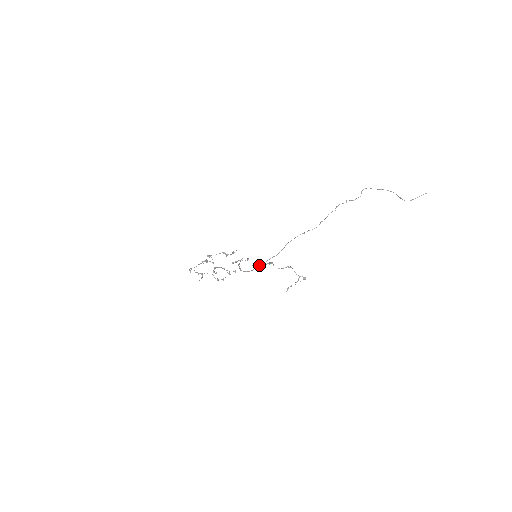
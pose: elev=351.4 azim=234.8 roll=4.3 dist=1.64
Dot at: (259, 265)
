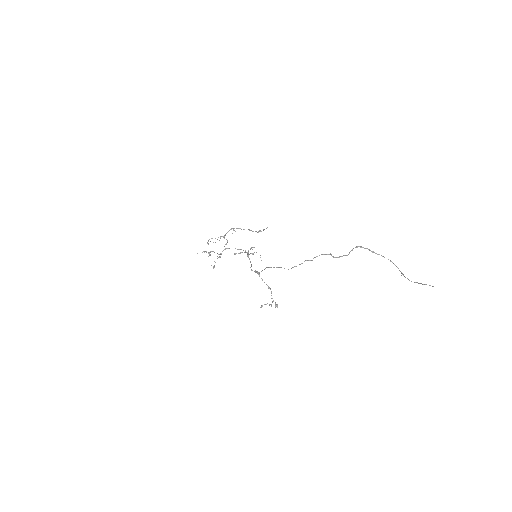
Dot at: (251, 269)
